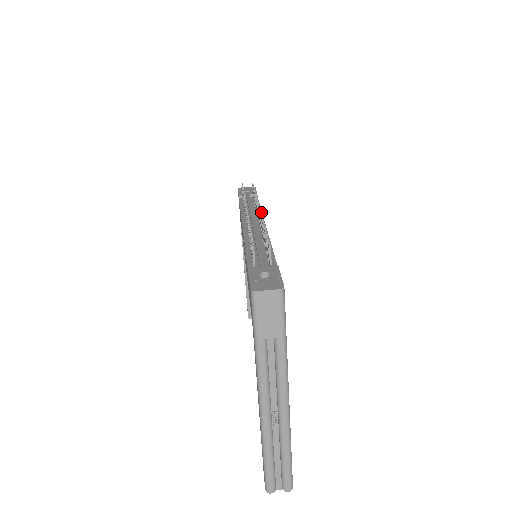
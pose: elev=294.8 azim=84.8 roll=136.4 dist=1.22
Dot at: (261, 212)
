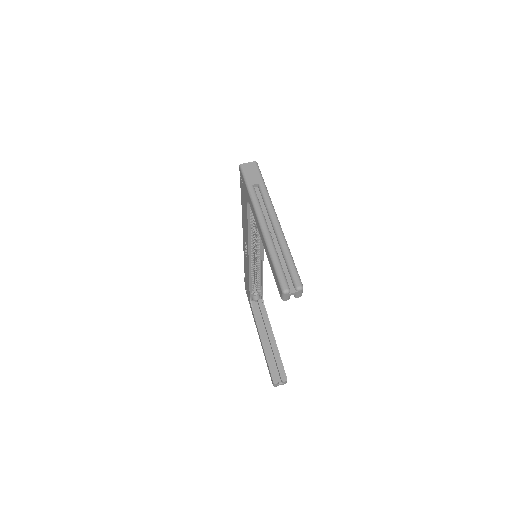
Dot at: occluded
